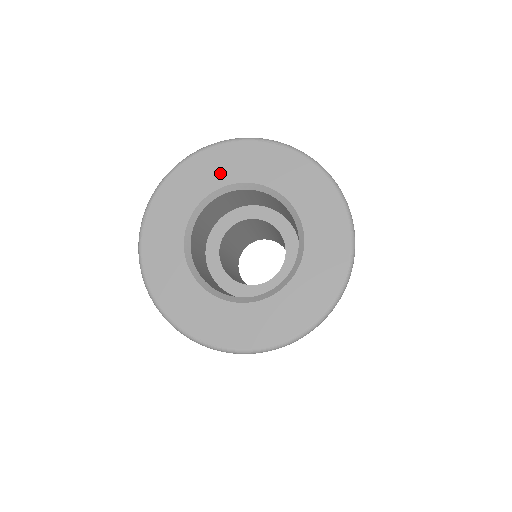
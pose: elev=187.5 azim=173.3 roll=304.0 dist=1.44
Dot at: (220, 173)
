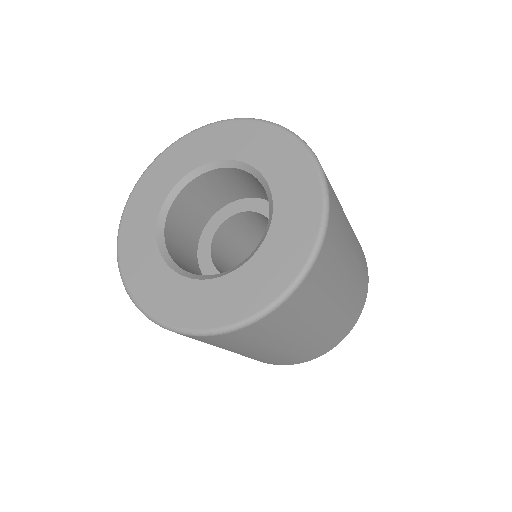
Dot at: (228, 146)
